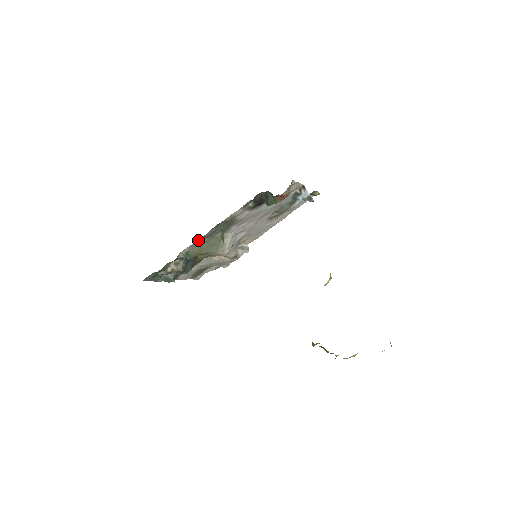
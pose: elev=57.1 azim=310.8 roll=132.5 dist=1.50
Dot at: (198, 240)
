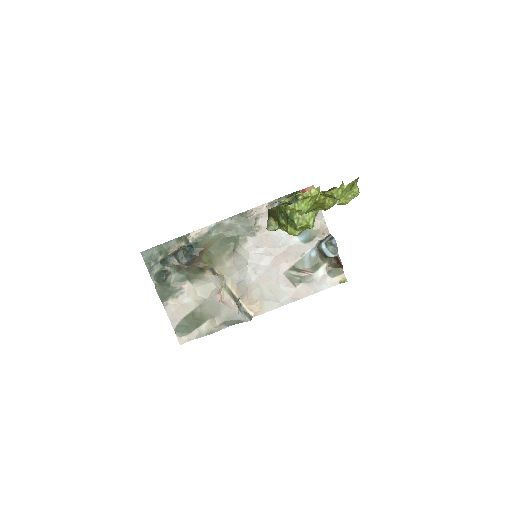
Dot at: (214, 226)
